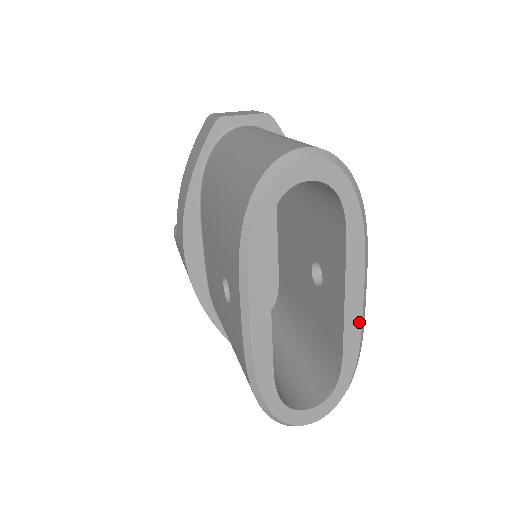
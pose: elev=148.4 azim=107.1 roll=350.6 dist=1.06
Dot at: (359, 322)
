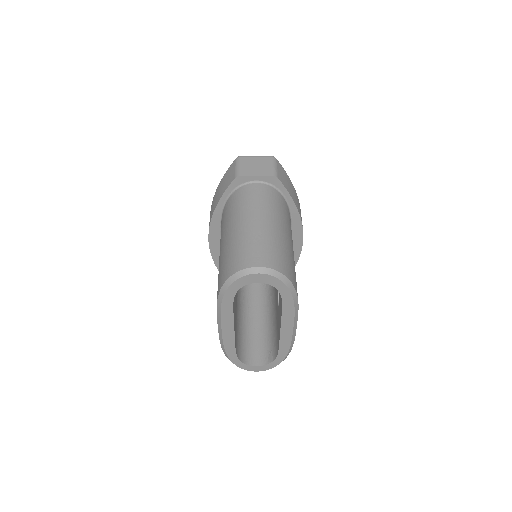
Dot at: (290, 338)
